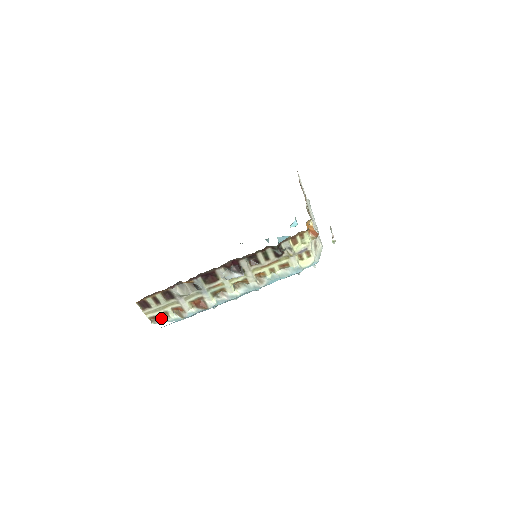
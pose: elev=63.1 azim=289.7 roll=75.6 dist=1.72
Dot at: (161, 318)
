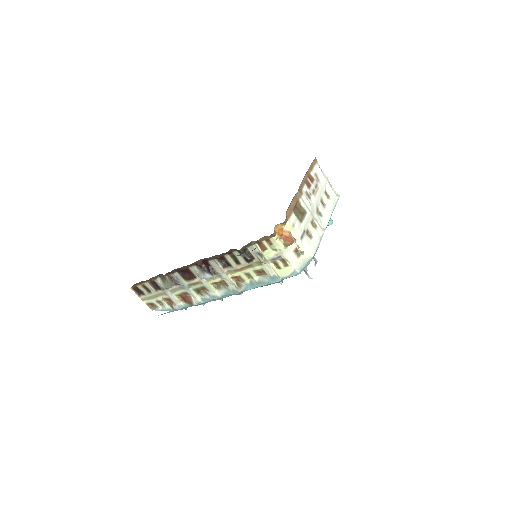
Dot at: (157, 306)
